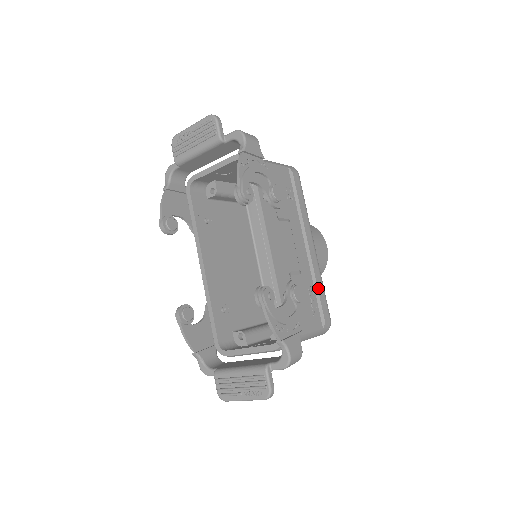
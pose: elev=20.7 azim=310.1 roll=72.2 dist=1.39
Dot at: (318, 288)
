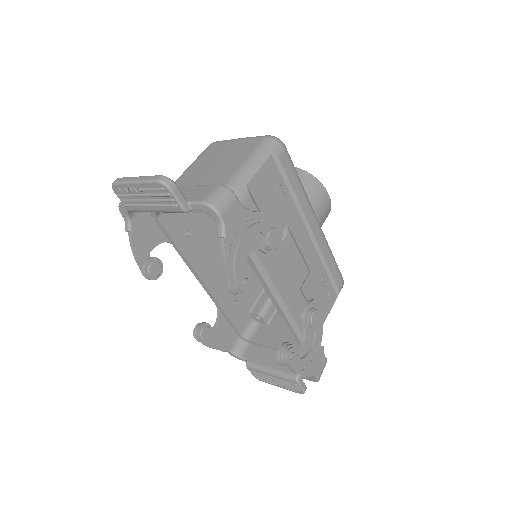
Dot at: (328, 266)
